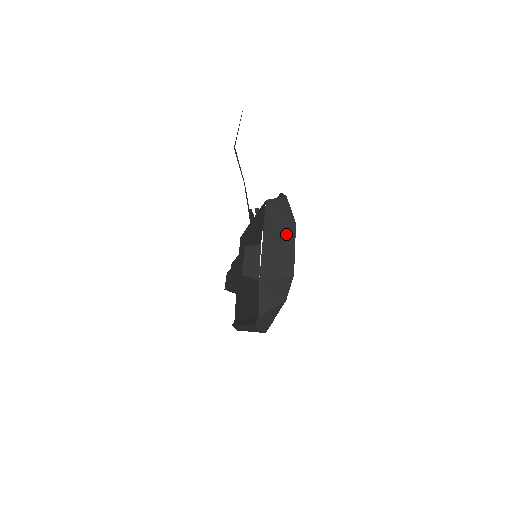
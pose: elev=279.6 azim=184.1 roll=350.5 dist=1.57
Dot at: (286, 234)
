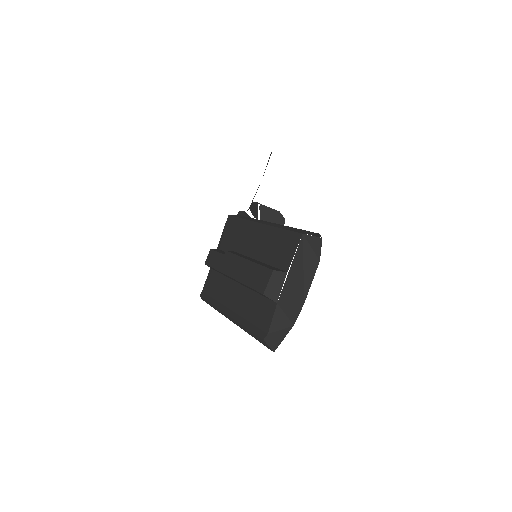
Dot at: (309, 268)
